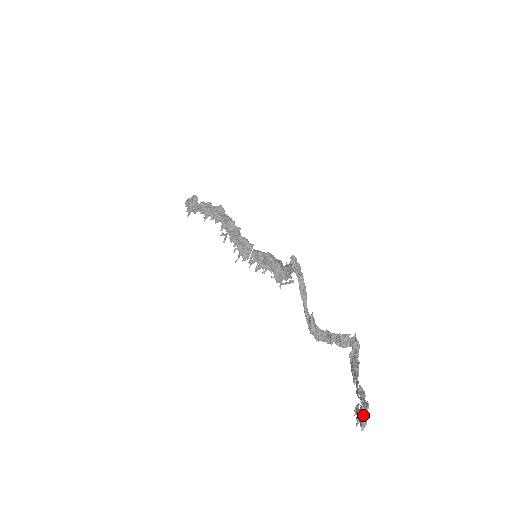
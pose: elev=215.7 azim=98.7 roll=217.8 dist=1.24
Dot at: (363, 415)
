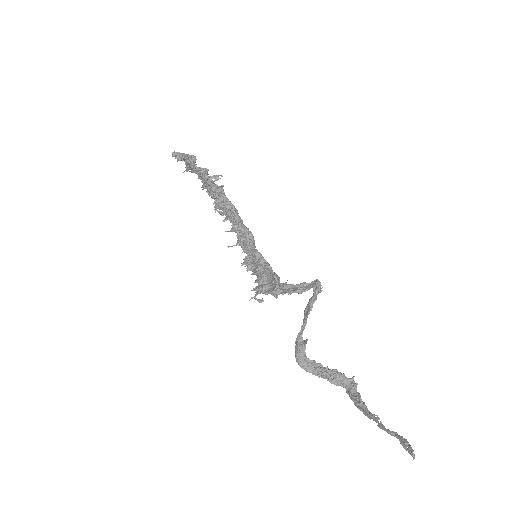
Dot at: (406, 447)
